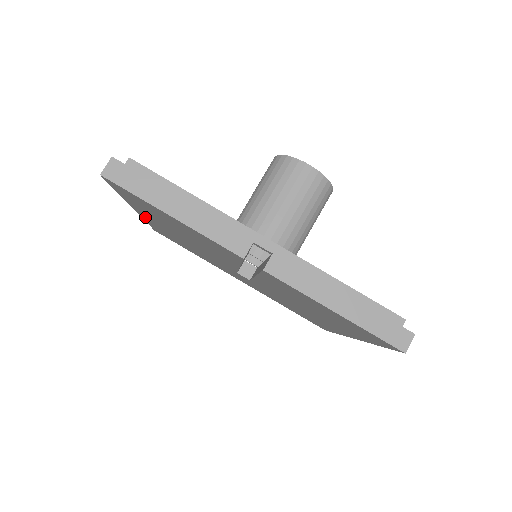
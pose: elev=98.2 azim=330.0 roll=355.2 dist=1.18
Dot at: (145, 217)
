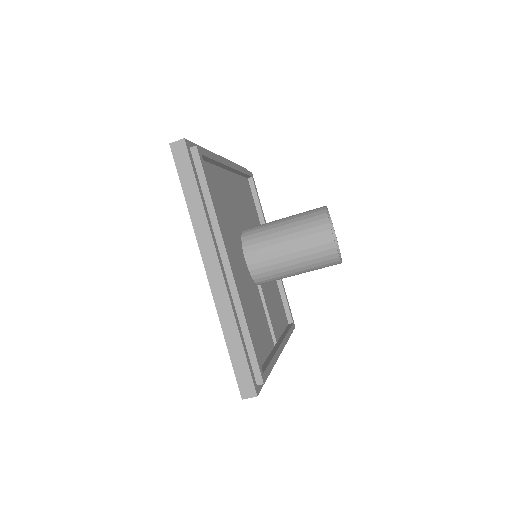
Dot at: occluded
